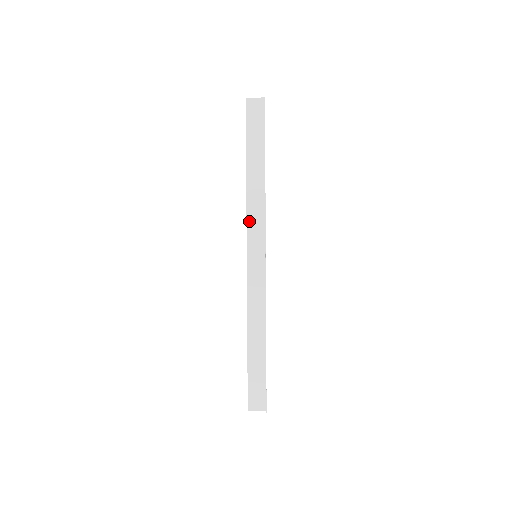
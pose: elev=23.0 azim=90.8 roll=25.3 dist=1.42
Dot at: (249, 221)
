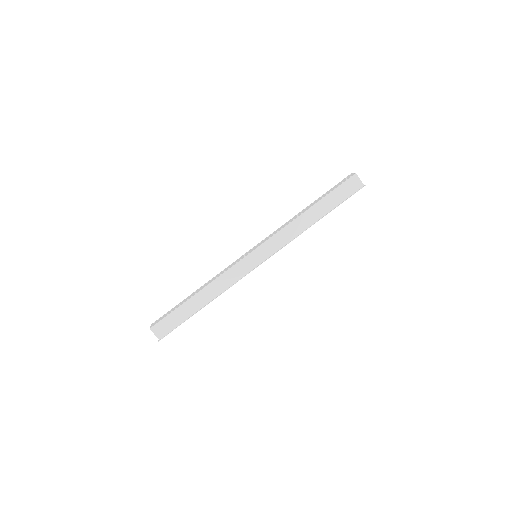
Dot at: (277, 235)
